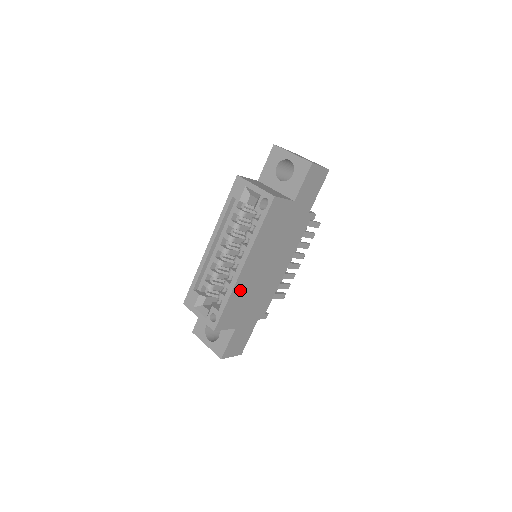
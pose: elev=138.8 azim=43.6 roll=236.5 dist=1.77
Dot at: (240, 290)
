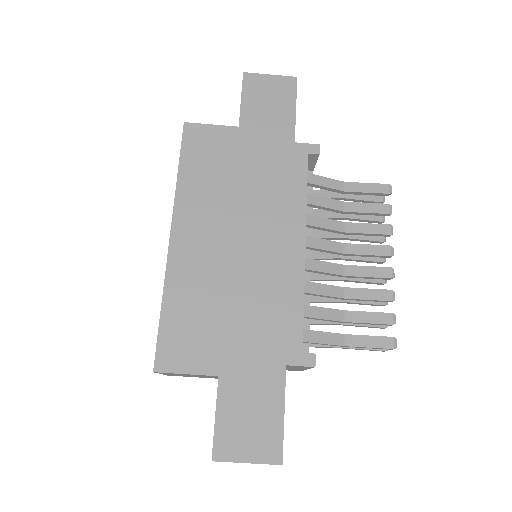
Dot at: (187, 284)
